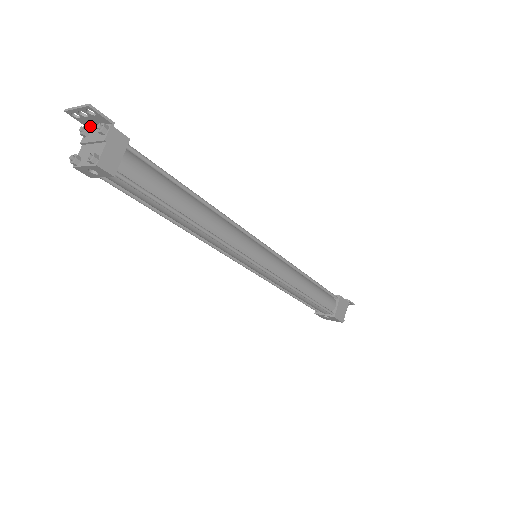
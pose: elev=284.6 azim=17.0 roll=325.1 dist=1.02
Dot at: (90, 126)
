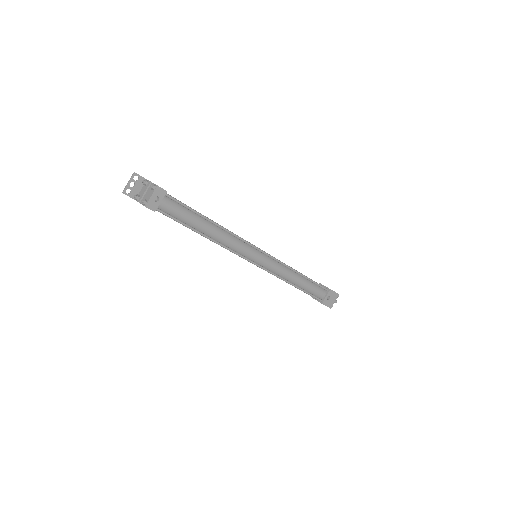
Dot at: (136, 196)
